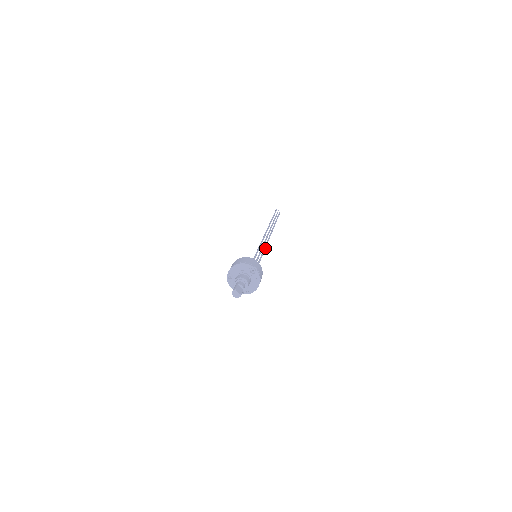
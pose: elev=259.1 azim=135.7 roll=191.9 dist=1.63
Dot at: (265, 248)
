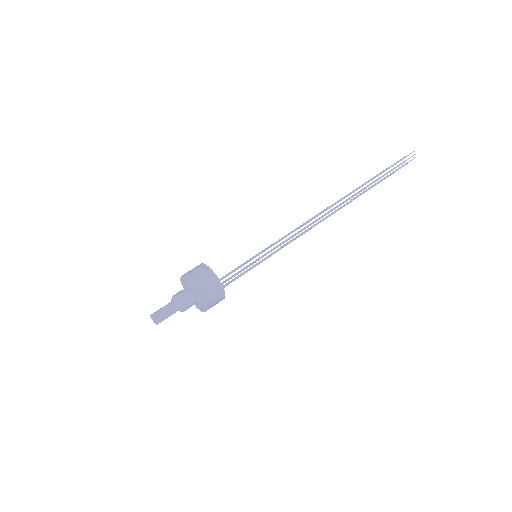
Dot at: (281, 248)
